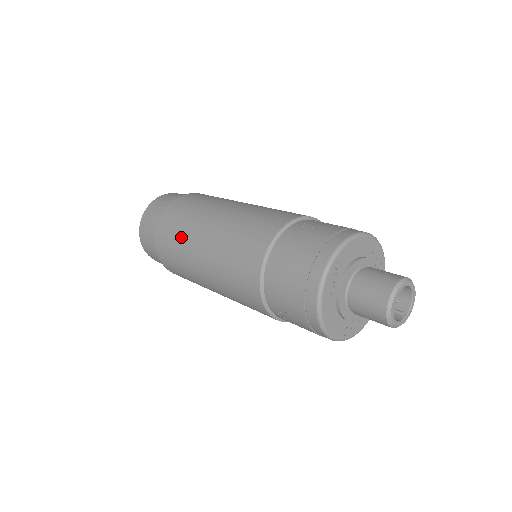
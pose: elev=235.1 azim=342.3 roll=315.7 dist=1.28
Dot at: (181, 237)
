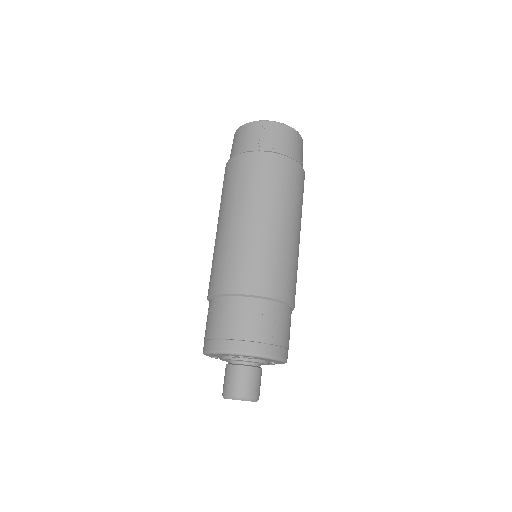
Dot at: (249, 190)
